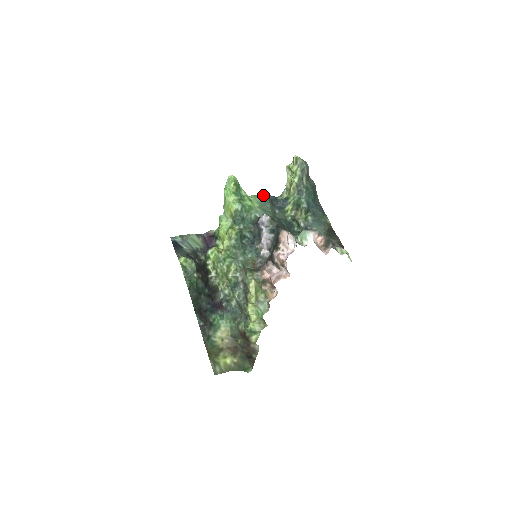
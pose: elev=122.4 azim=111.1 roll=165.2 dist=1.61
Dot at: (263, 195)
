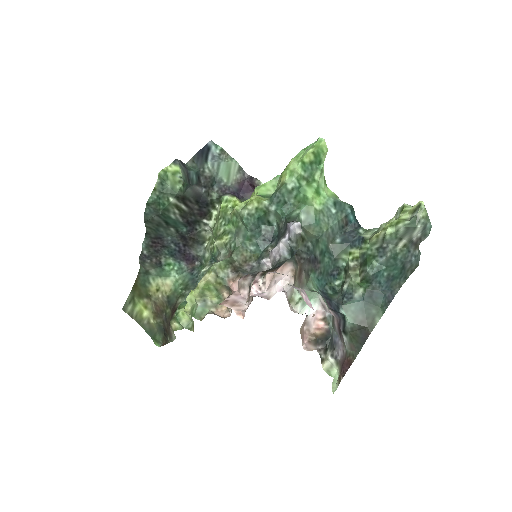
Dot at: (344, 205)
